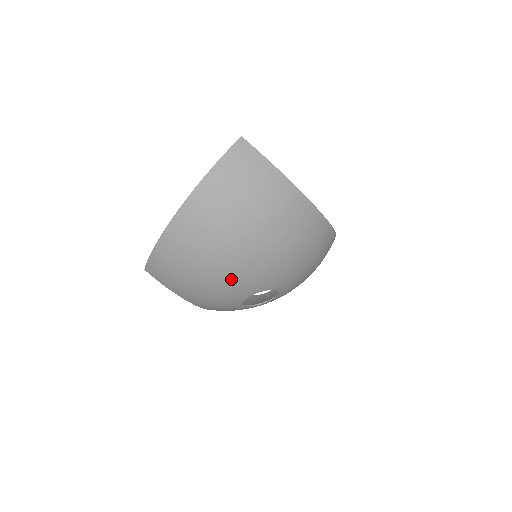
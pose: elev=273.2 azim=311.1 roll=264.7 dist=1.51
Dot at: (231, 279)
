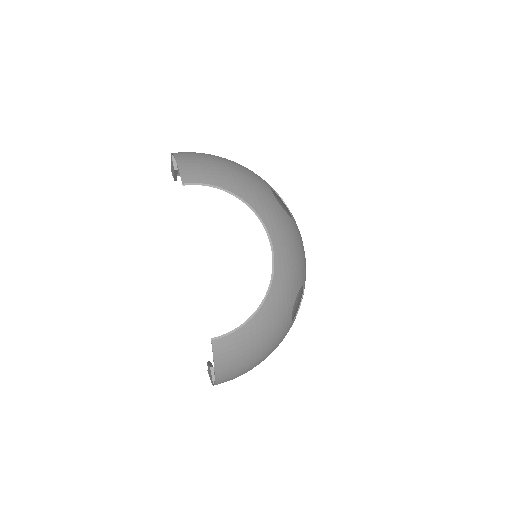
Dot at: (244, 168)
